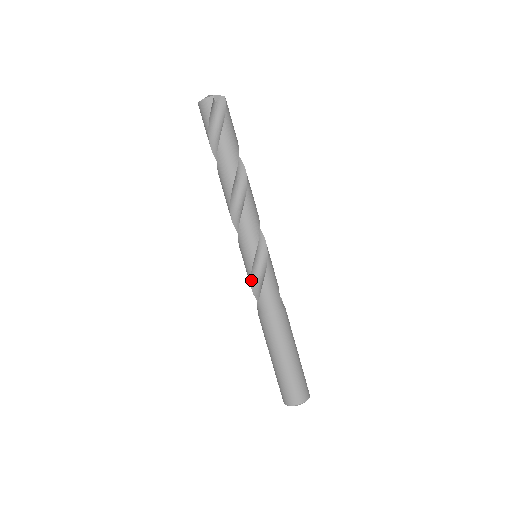
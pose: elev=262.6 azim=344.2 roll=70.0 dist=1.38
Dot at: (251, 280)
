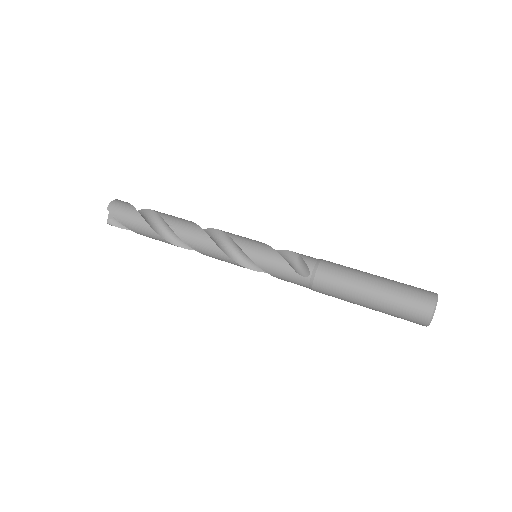
Dot at: (277, 253)
